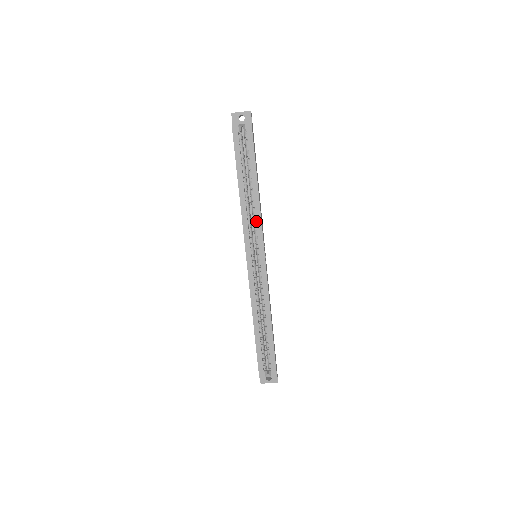
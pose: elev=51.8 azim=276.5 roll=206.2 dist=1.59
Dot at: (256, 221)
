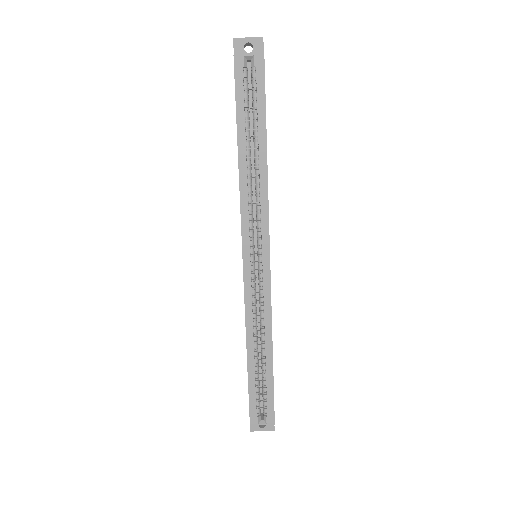
Dot at: (261, 205)
